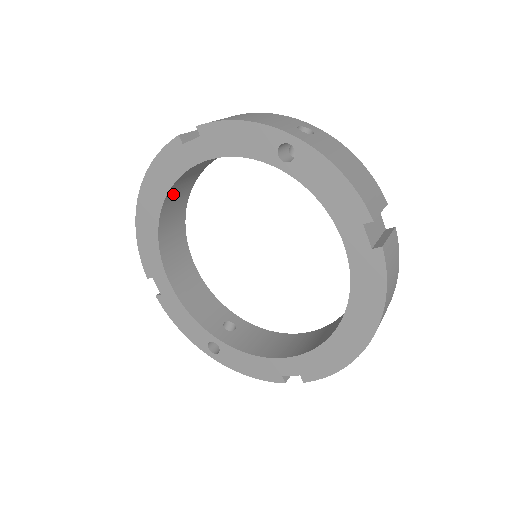
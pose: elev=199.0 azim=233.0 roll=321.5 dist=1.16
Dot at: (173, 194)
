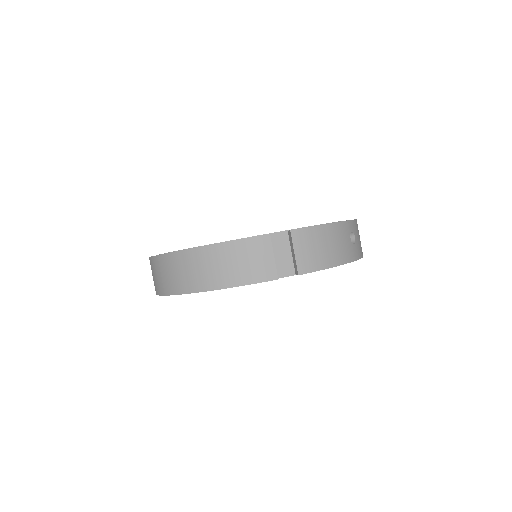
Dot at: occluded
